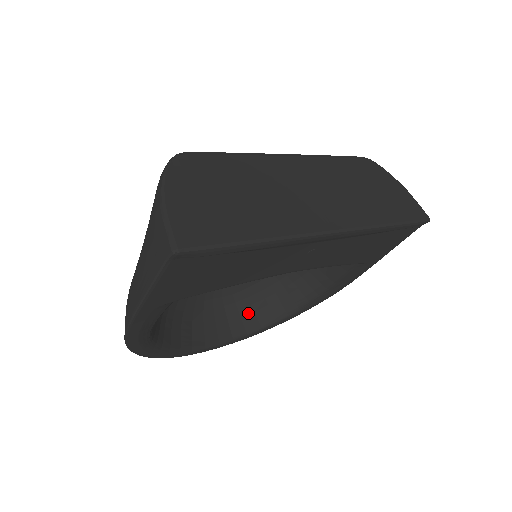
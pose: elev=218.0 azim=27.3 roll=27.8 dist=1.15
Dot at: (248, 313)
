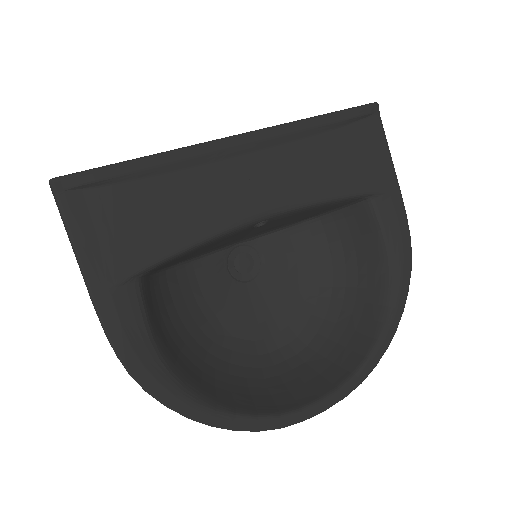
Dot at: (339, 354)
